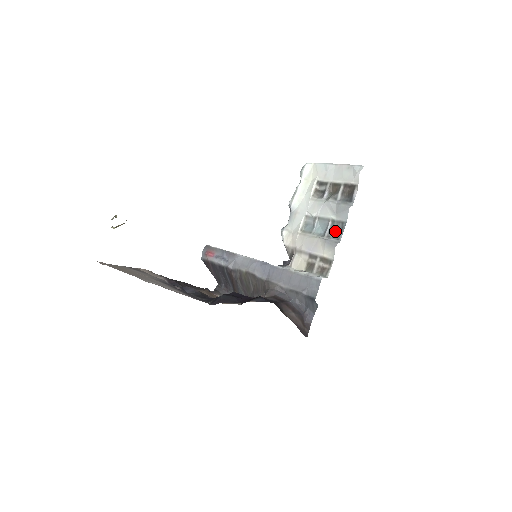
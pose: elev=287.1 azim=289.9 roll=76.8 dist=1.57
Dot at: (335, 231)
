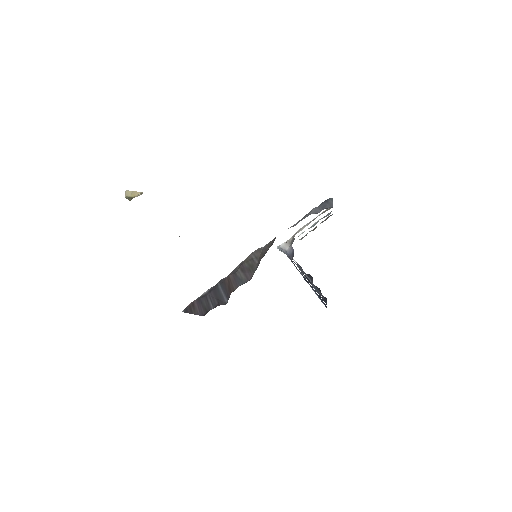
Dot at: (326, 216)
